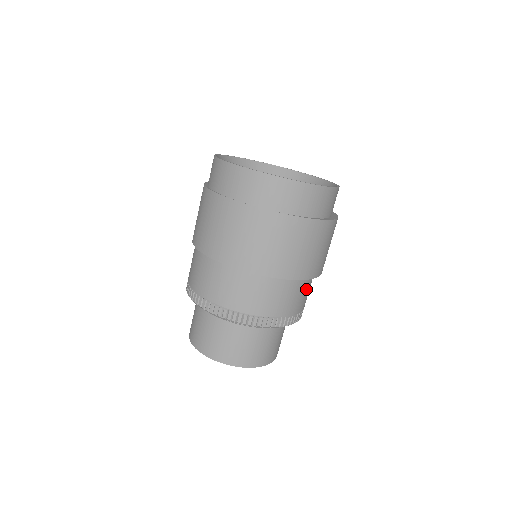
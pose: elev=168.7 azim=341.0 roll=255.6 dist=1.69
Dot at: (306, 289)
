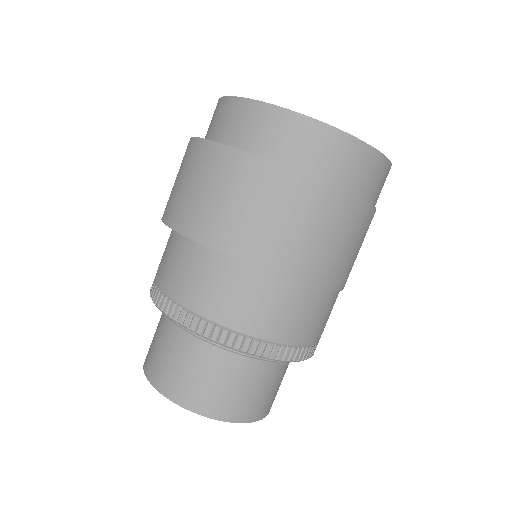
Dot at: occluded
